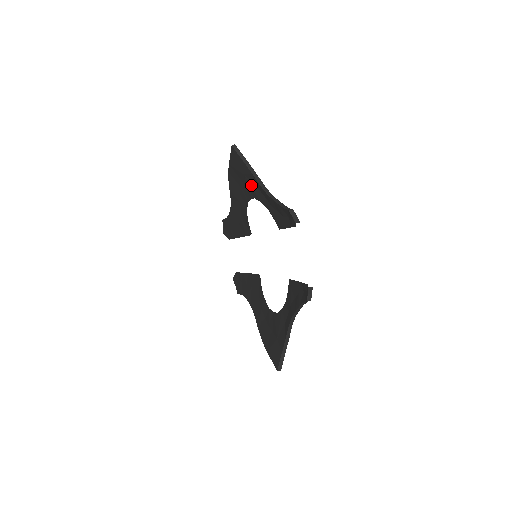
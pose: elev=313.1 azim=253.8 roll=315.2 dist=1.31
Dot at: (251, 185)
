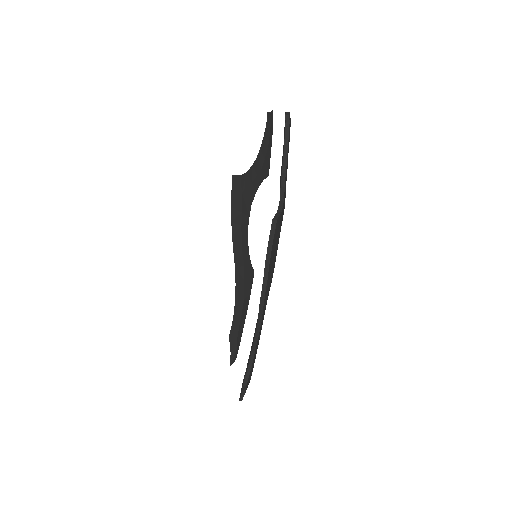
Dot at: (247, 192)
